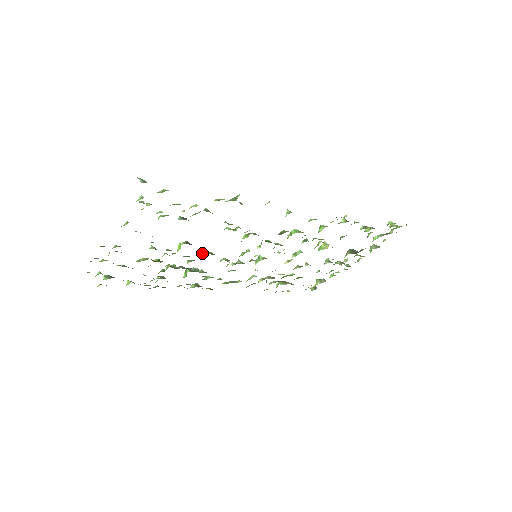
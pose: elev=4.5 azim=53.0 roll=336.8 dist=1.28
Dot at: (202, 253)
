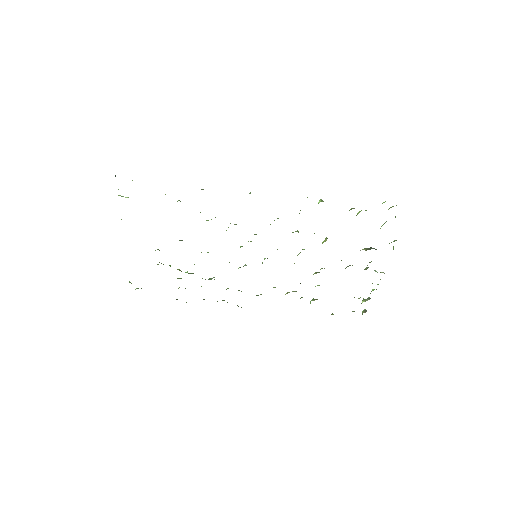
Dot at: occluded
